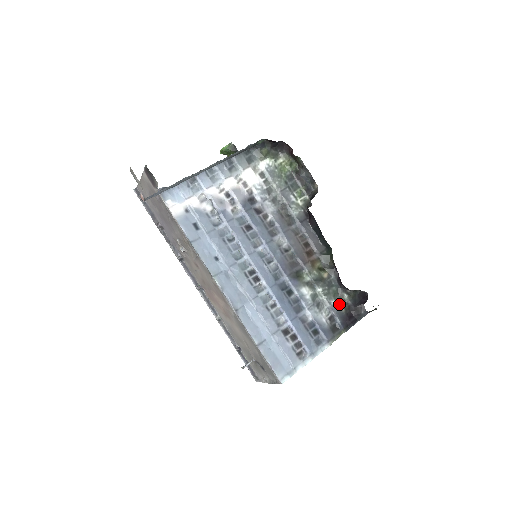
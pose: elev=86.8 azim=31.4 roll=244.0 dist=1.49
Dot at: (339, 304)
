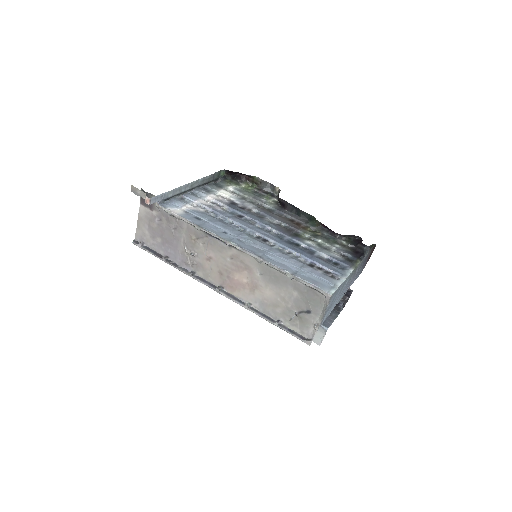
Dot at: (342, 247)
